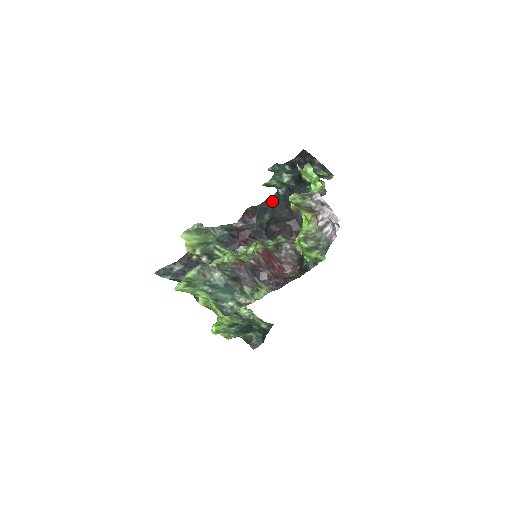
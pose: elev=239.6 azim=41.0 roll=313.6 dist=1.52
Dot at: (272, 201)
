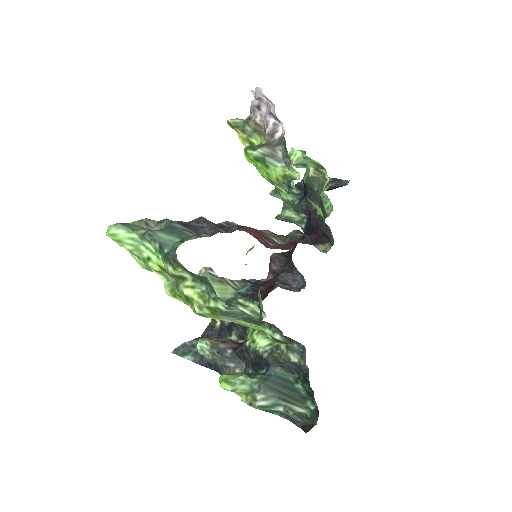
Dot at: occluded
